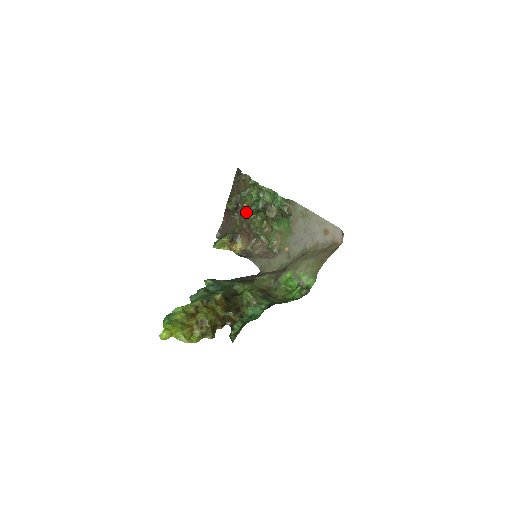
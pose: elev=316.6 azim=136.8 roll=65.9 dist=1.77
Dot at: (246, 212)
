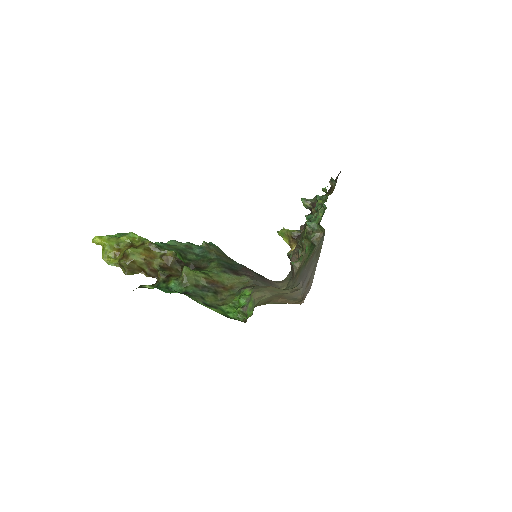
Dot at: occluded
